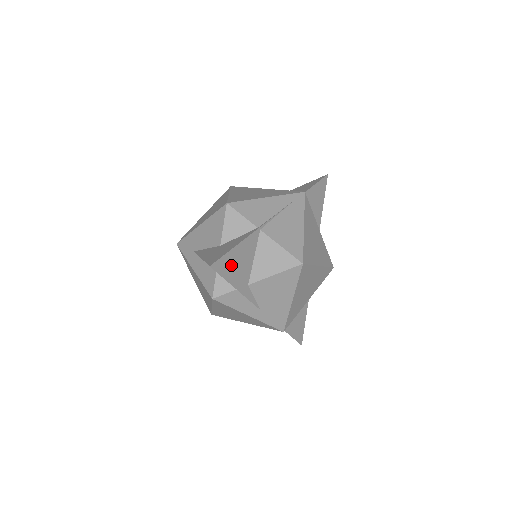
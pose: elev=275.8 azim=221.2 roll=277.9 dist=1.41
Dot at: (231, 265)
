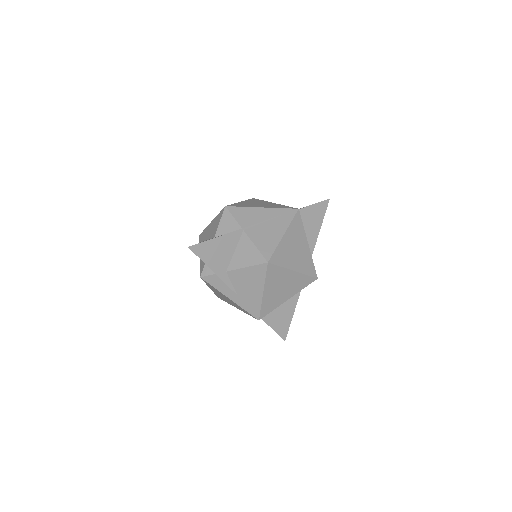
Dot at: (210, 251)
